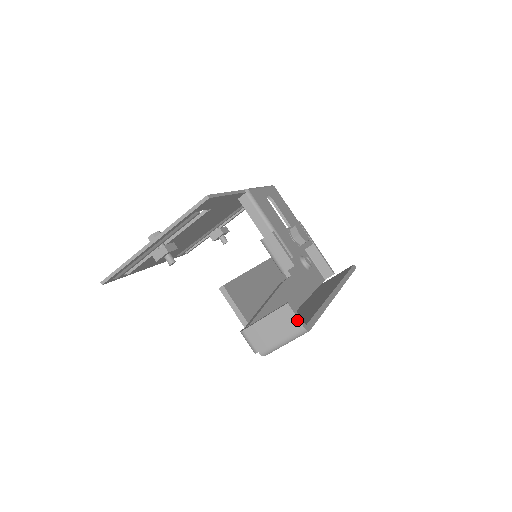
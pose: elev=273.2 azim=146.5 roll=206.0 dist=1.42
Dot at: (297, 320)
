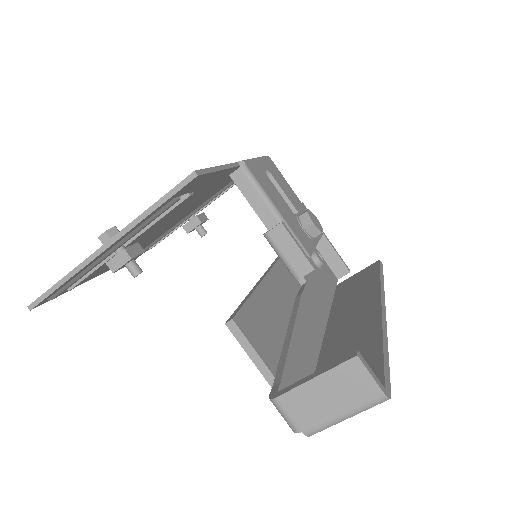
Dot at: (373, 383)
